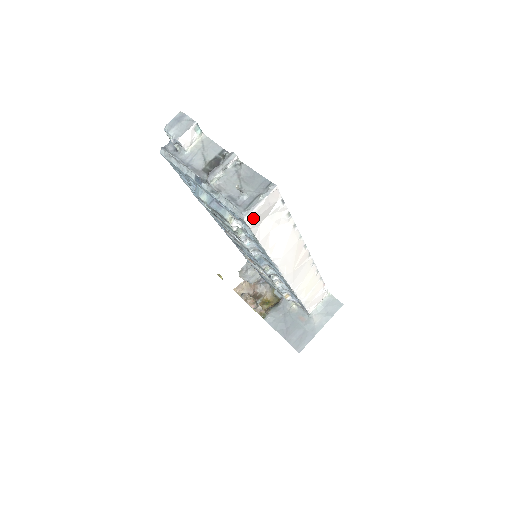
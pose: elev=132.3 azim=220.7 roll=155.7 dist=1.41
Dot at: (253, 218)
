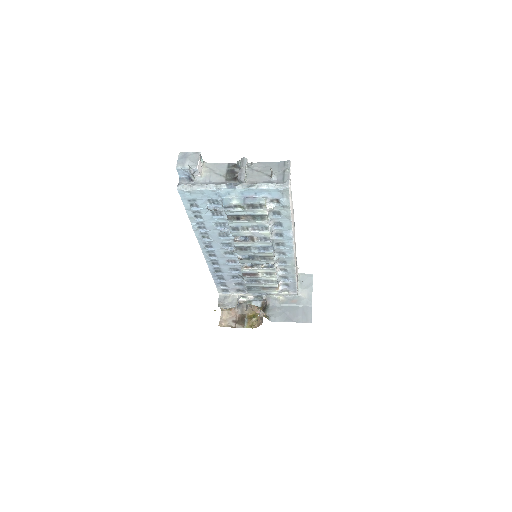
Dot at: occluded
